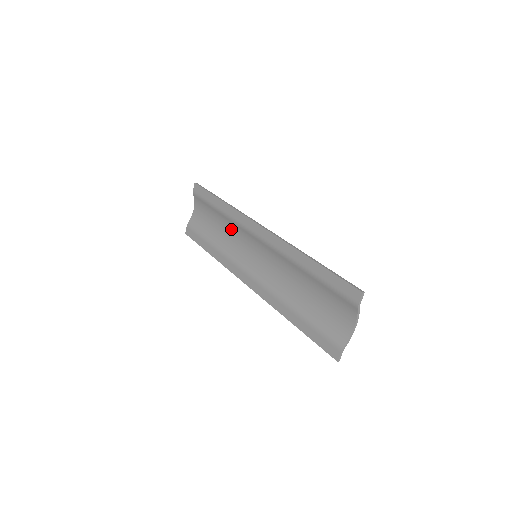
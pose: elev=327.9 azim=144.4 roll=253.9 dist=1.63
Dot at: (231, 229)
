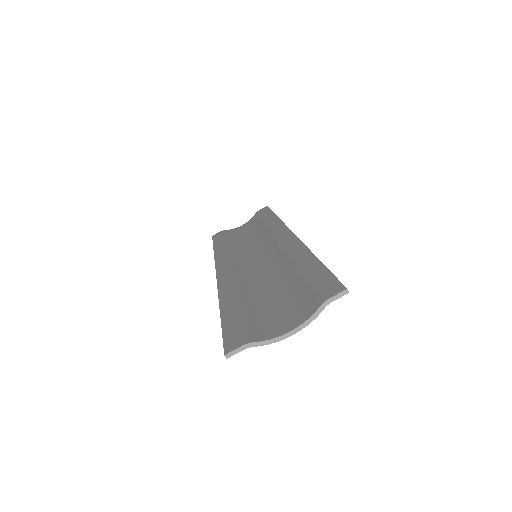
Dot at: (258, 238)
